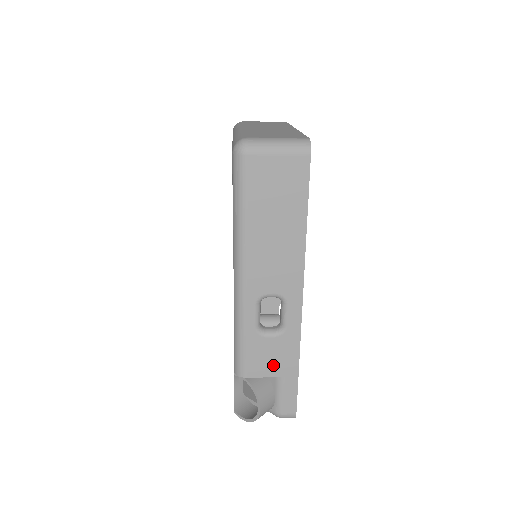
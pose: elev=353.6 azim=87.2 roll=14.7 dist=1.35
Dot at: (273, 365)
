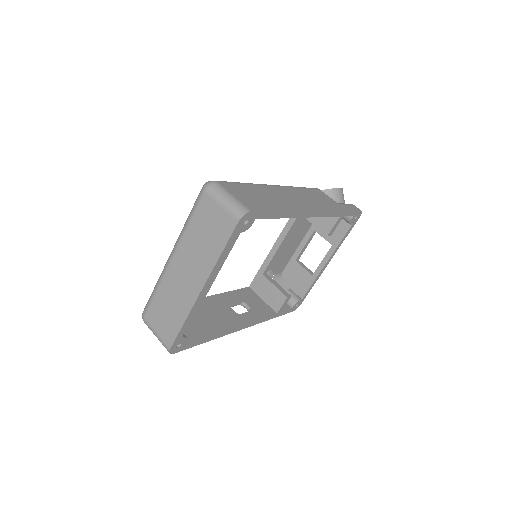
Dot at: occluded
